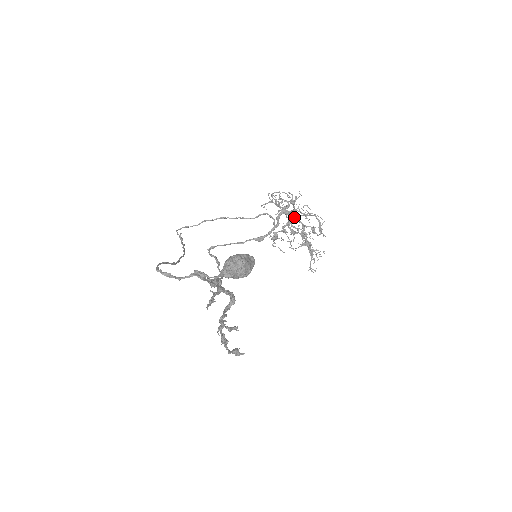
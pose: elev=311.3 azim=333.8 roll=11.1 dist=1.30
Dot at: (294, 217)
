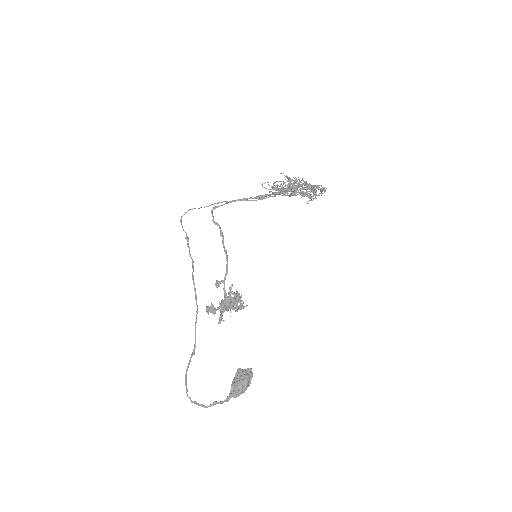
Dot at: (296, 187)
